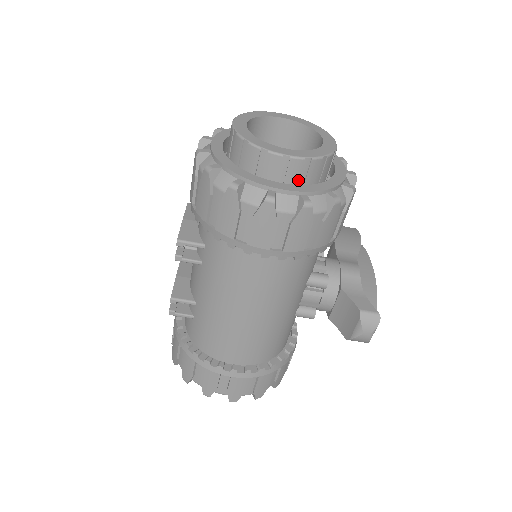
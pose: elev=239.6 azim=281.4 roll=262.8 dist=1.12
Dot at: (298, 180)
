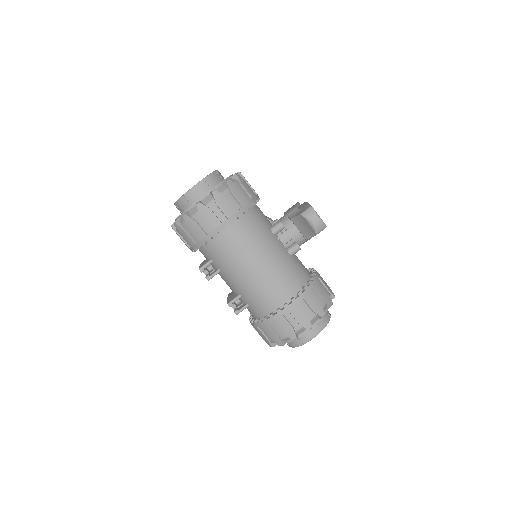
Dot at: (208, 191)
